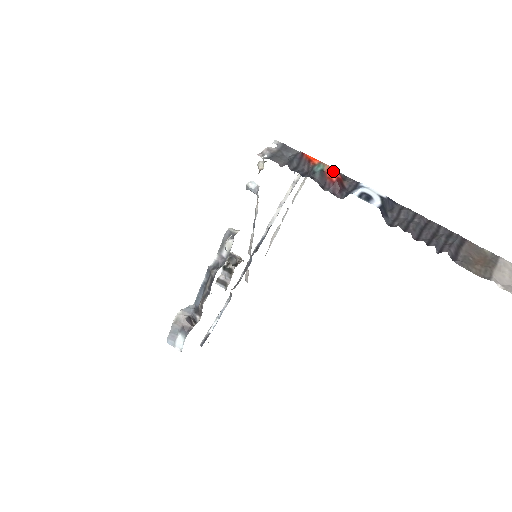
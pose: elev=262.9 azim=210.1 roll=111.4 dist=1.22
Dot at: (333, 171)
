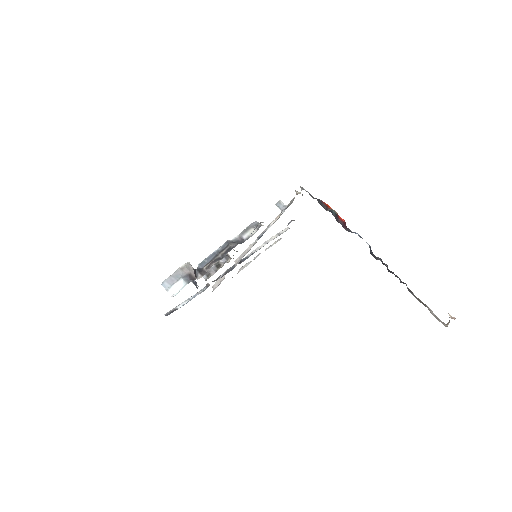
Dot at: (341, 218)
